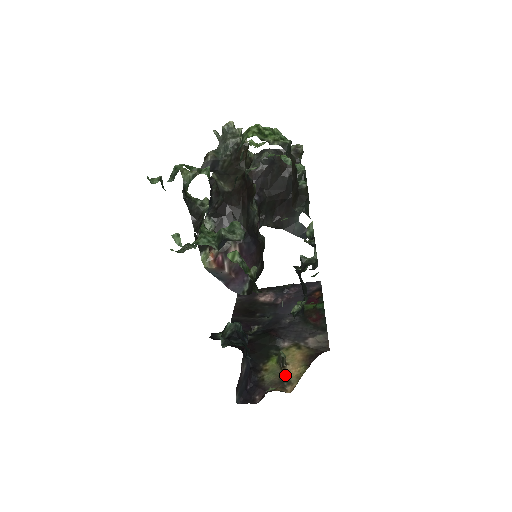
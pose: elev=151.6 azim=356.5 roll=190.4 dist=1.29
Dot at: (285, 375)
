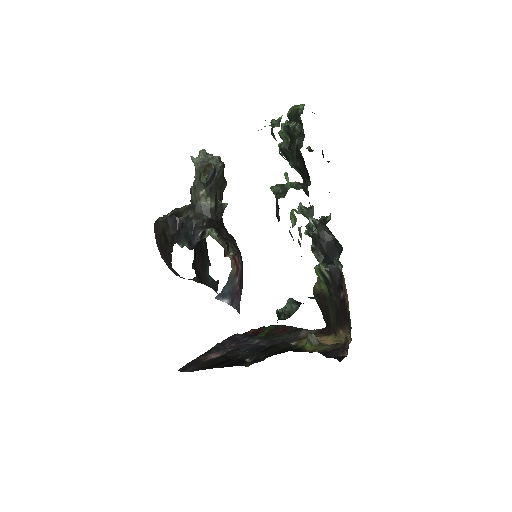
Dot at: (329, 344)
